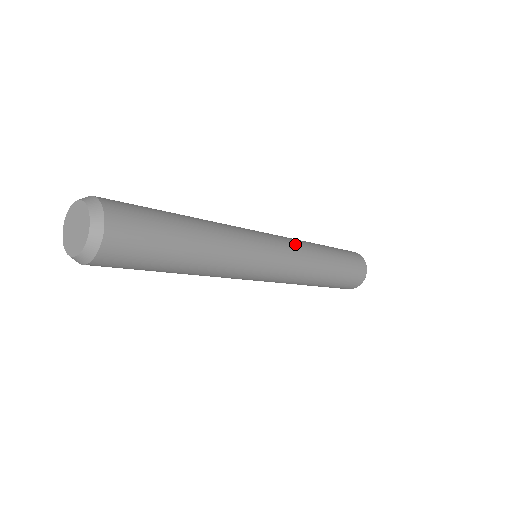
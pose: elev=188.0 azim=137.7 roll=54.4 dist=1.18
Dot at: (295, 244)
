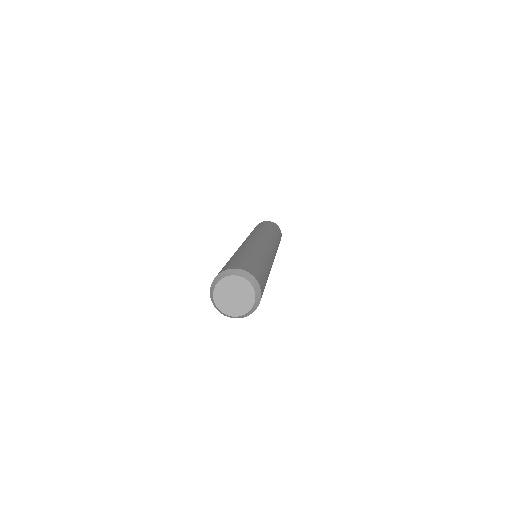
Dot at: (269, 237)
